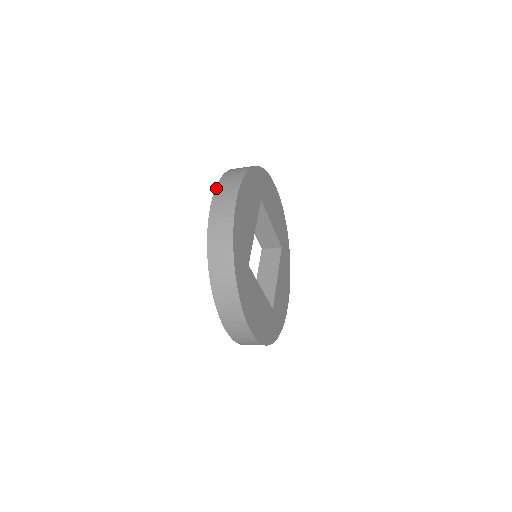
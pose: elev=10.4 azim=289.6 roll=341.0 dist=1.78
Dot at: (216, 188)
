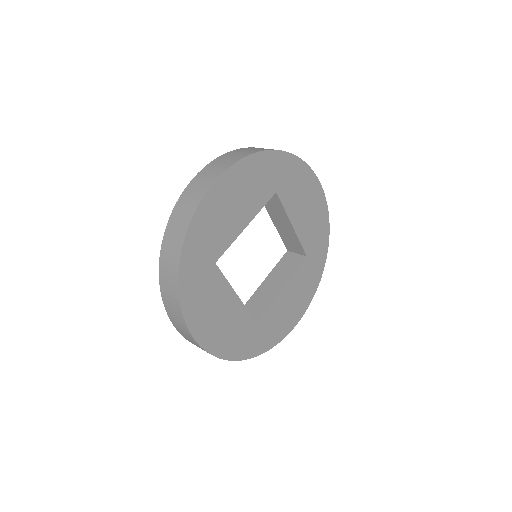
Dot at: (209, 164)
